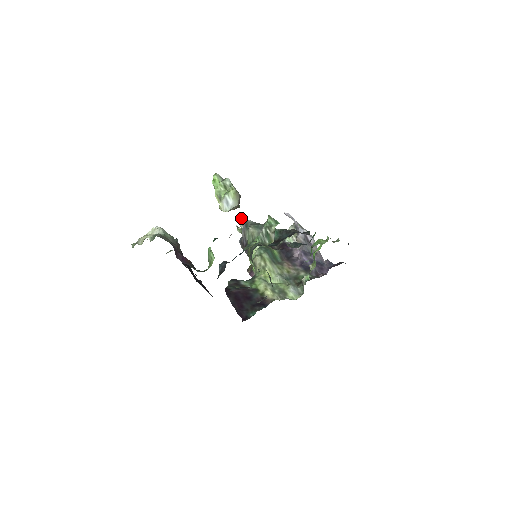
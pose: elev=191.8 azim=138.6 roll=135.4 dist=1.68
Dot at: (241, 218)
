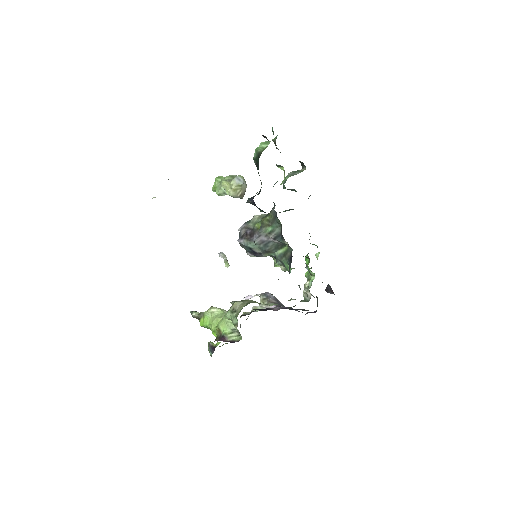
Dot at: (222, 252)
